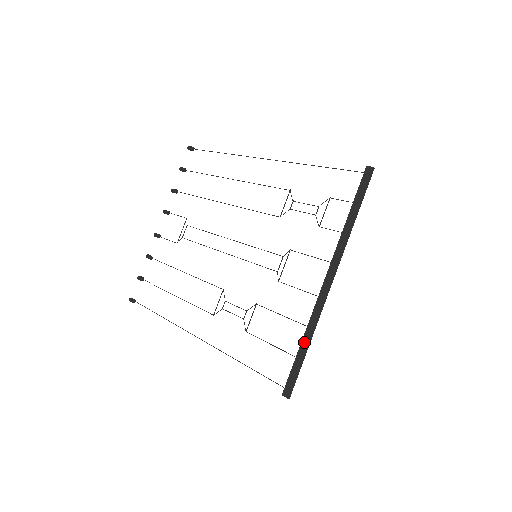
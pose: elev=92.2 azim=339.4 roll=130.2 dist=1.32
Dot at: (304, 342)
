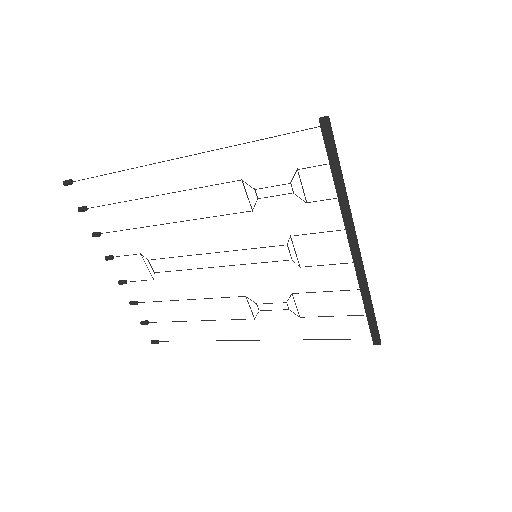
Dot at: (366, 303)
